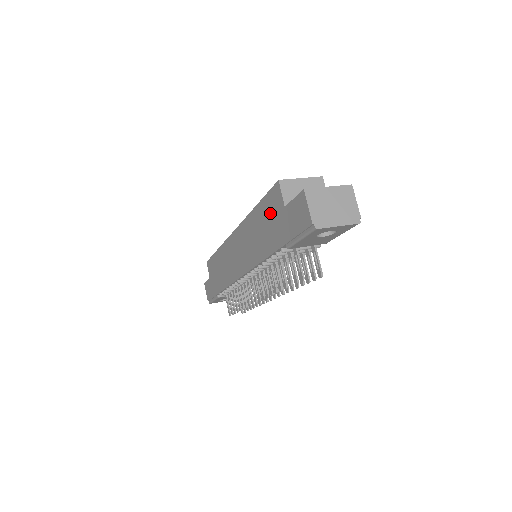
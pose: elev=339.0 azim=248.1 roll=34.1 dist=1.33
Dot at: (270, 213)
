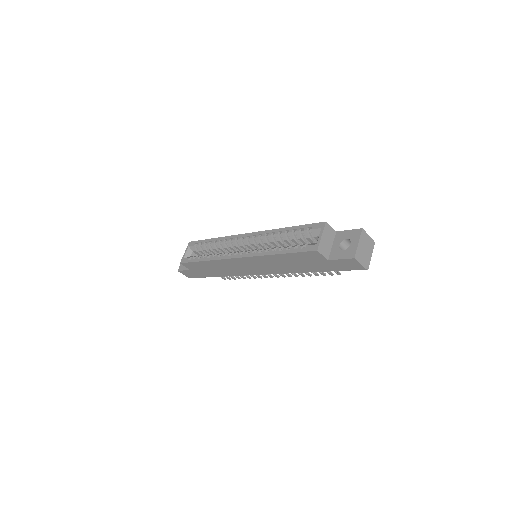
Dot at: (306, 260)
